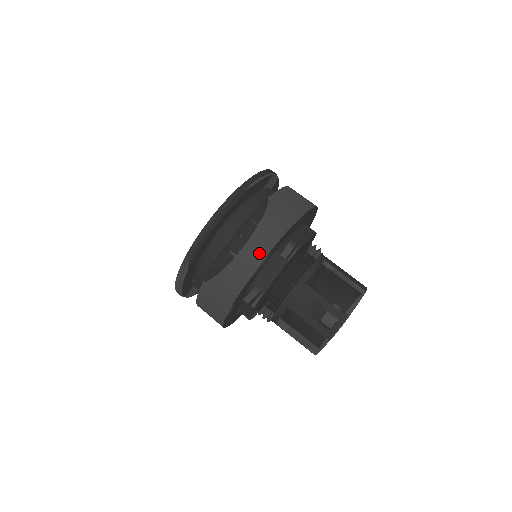
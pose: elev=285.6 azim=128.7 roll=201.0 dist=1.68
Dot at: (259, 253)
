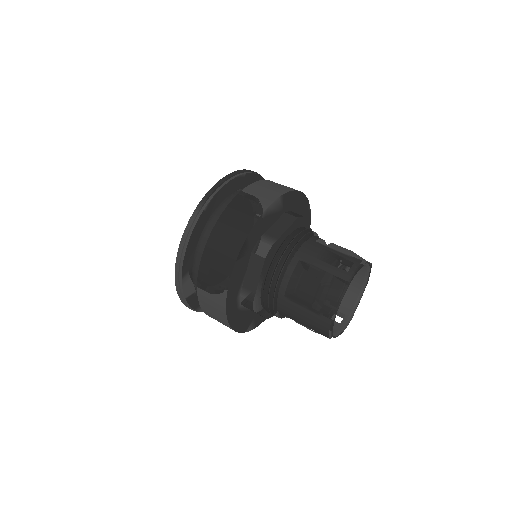
Dot at: (274, 194)
